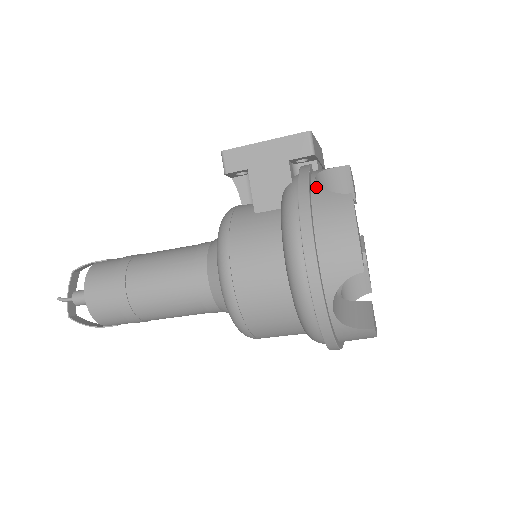
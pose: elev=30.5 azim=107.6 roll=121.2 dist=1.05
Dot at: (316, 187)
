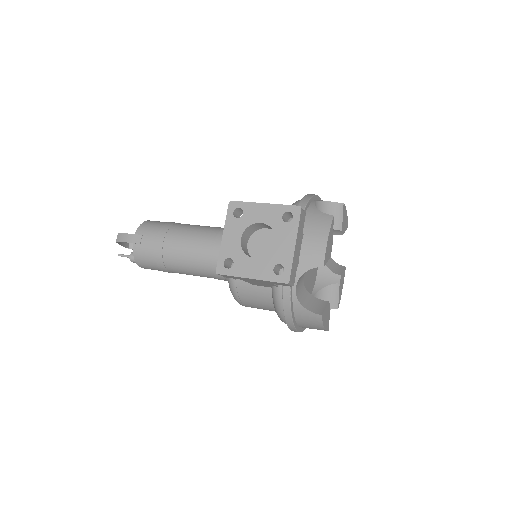
Dot at: (296, 303)
